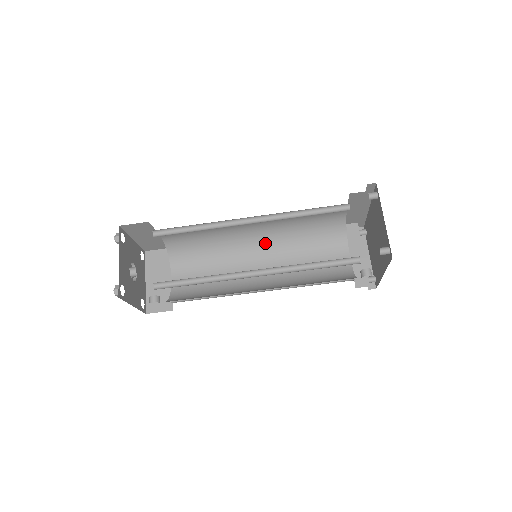
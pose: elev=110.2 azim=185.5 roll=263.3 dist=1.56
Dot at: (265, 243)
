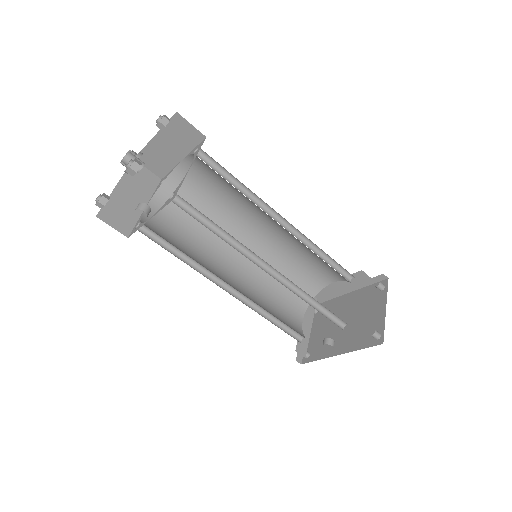
Dot at: occluded
